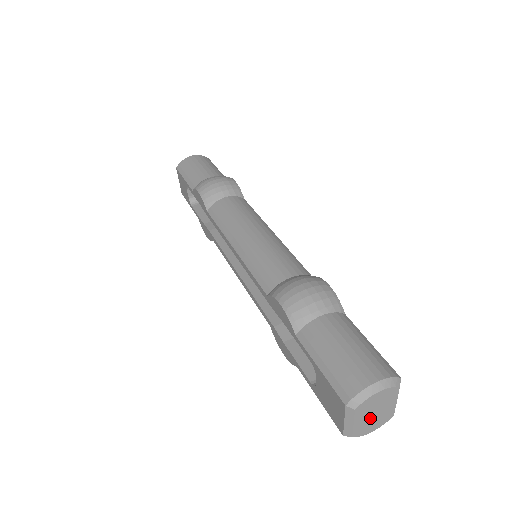
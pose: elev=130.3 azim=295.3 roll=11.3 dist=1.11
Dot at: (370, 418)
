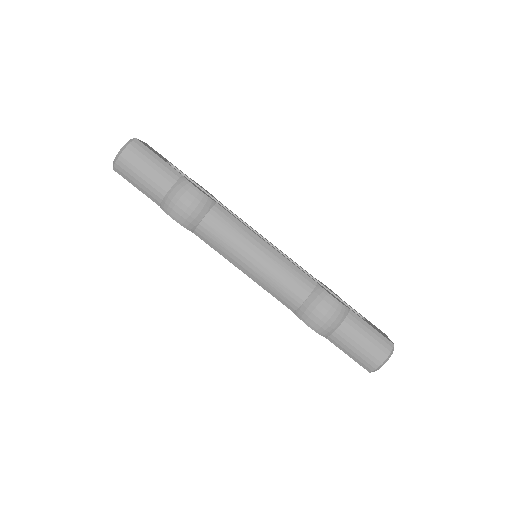
Dot at: occluded
